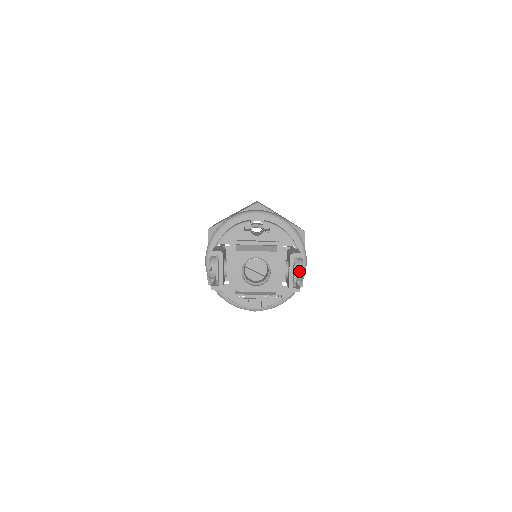
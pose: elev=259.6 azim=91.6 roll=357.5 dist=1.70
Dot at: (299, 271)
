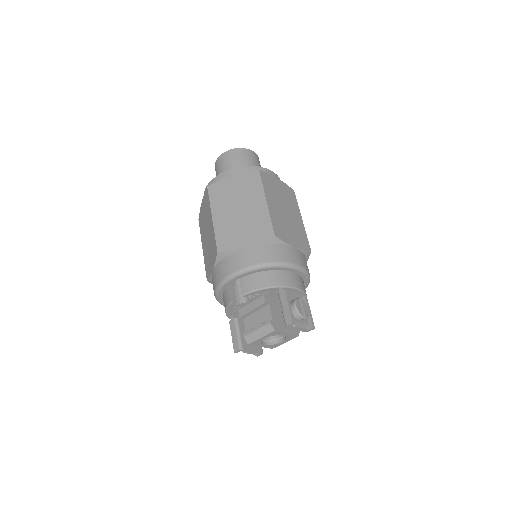
Dot at: (301, 319)
